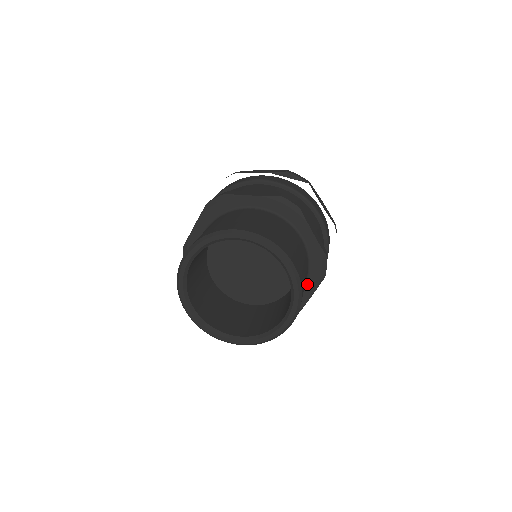
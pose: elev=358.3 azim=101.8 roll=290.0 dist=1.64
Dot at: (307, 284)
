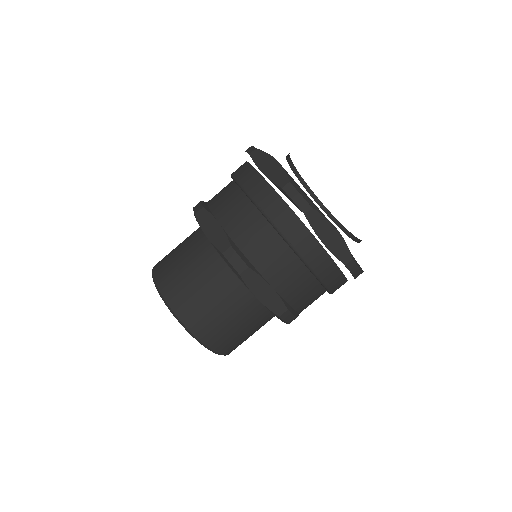
Dot at: occluded
